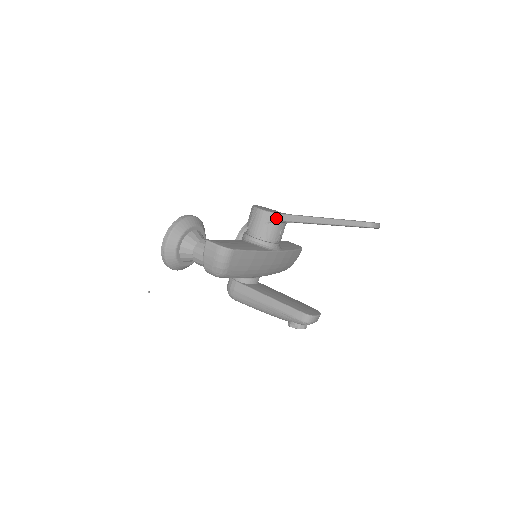
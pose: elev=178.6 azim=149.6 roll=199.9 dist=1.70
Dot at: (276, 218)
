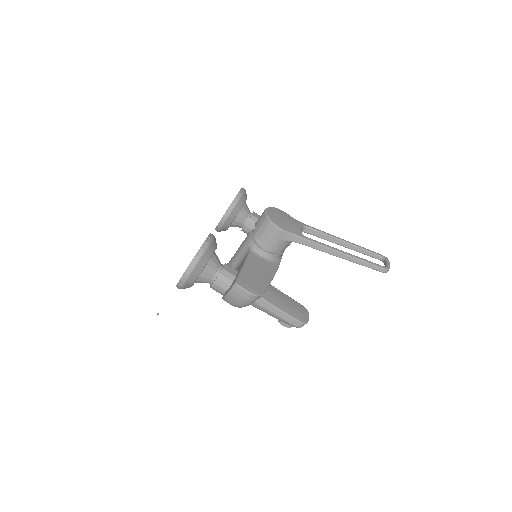
Dot at: (293, 239)
